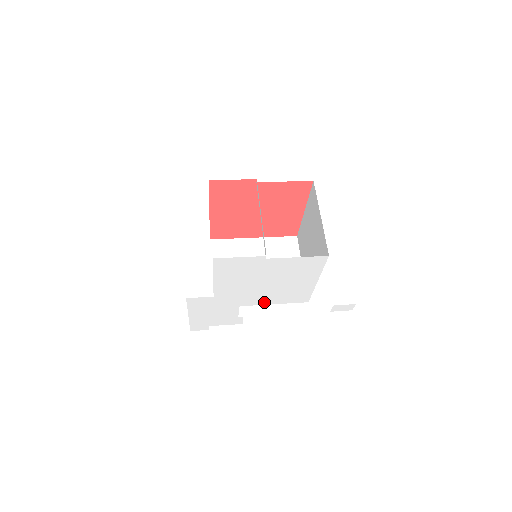
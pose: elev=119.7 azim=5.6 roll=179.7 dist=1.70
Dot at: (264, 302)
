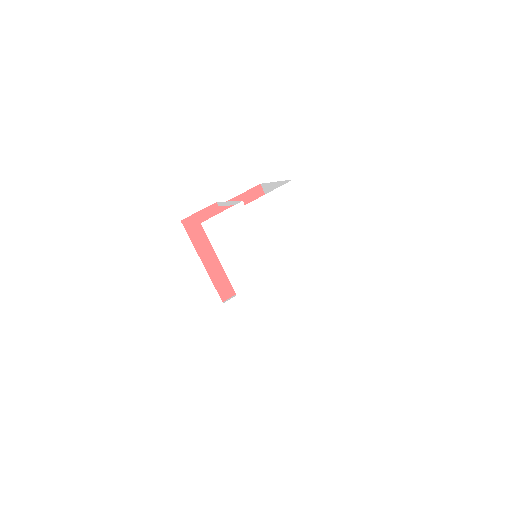
Dot at: (291, 287)
